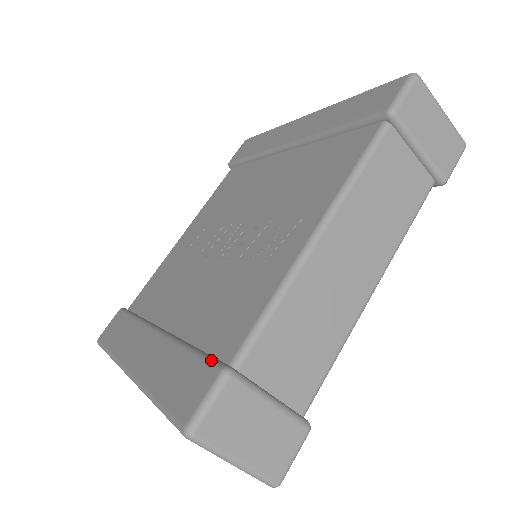
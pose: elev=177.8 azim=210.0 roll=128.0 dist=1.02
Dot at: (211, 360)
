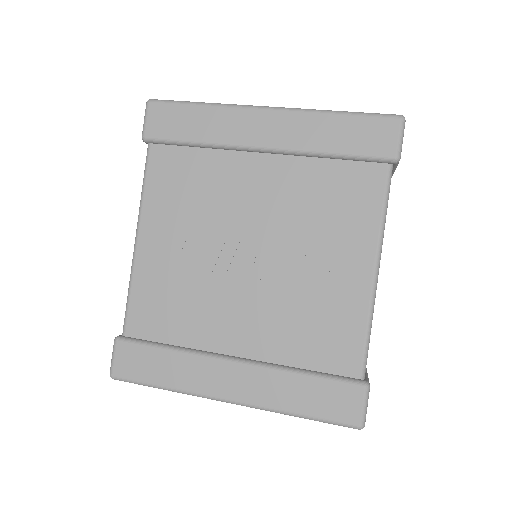
Dot at: (346, 381)
